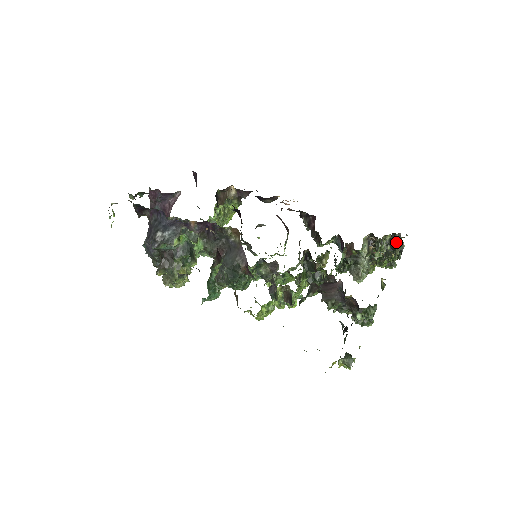
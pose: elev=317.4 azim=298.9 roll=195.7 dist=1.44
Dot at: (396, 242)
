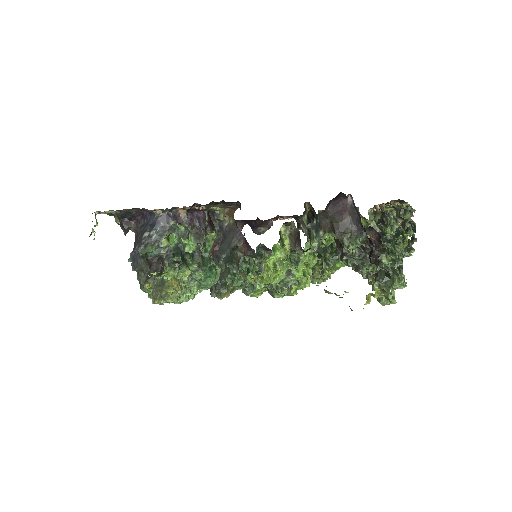
Dot at: occluded
